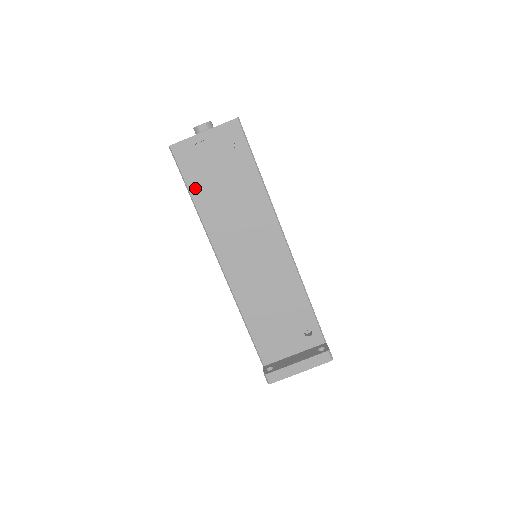
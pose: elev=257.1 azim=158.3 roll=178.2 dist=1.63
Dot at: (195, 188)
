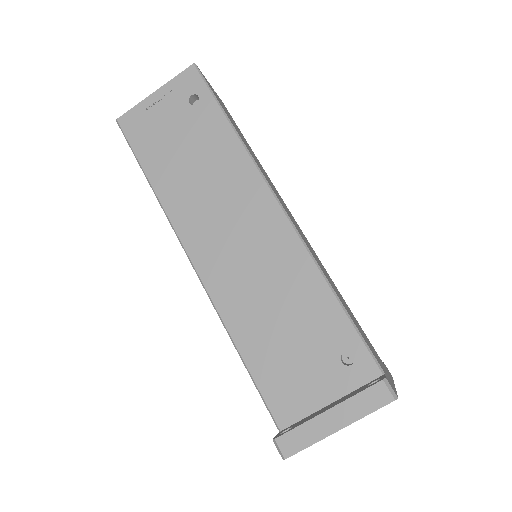
Dot at: (149, 163)
